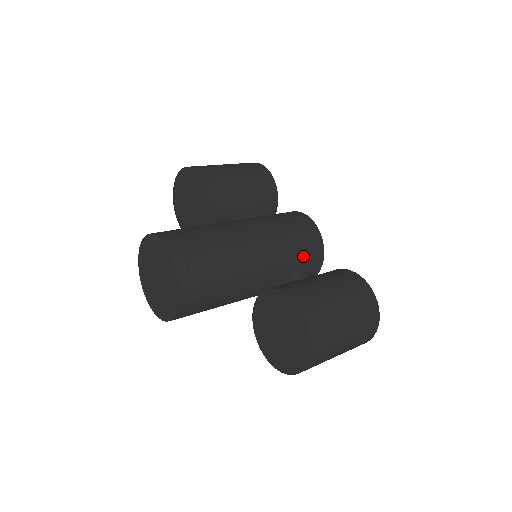
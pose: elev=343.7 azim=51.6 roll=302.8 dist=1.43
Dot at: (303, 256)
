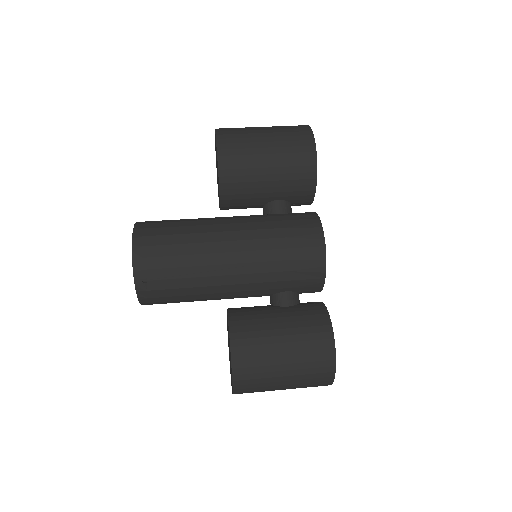
Dot at: (293, 284)
